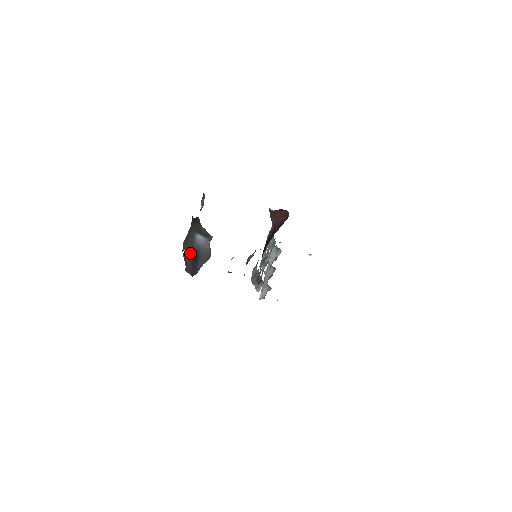
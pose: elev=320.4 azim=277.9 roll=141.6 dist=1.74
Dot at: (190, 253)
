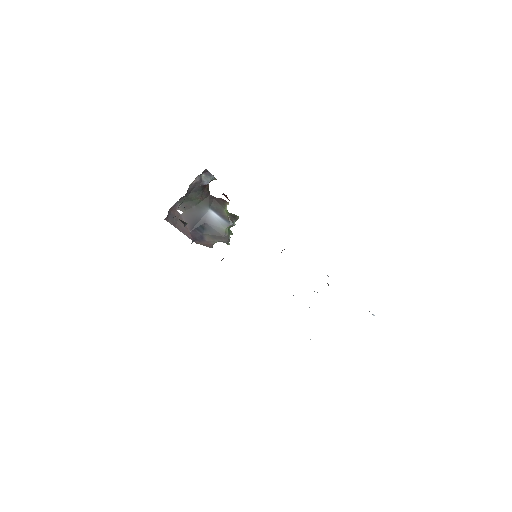
Dot at: (193, 219)
